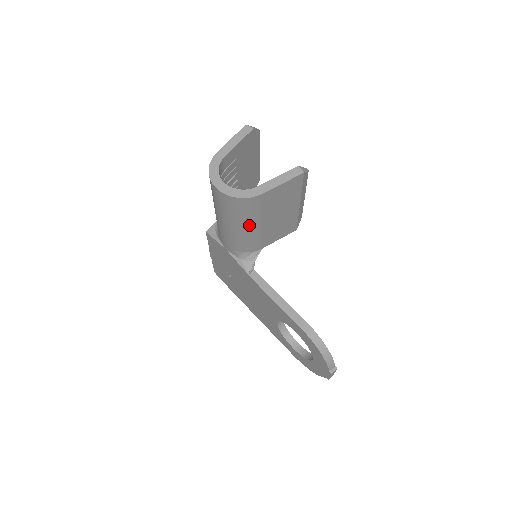
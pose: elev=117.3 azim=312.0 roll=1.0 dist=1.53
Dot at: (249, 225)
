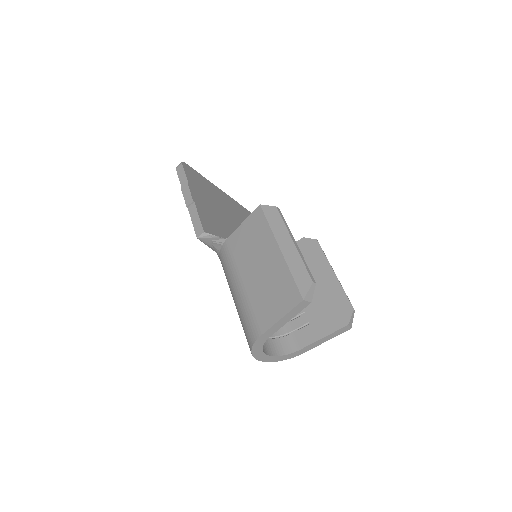
Dot at: occluded
